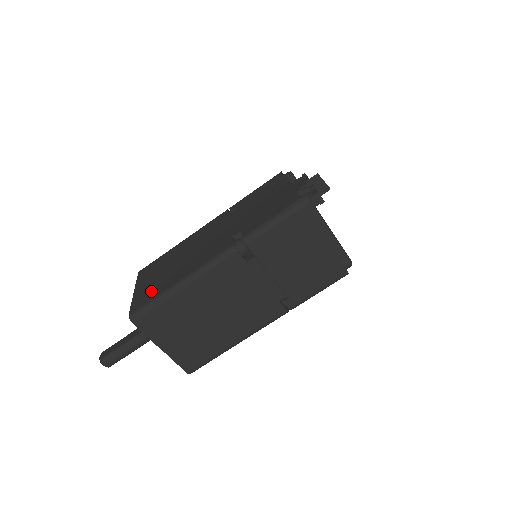
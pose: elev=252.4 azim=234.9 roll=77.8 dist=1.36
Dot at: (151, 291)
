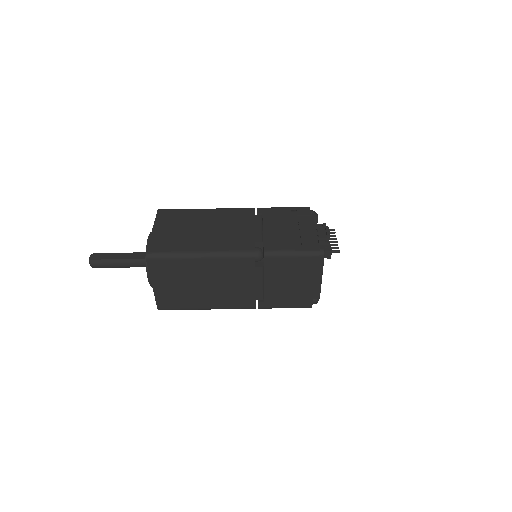
Dot at: (171, 242)
